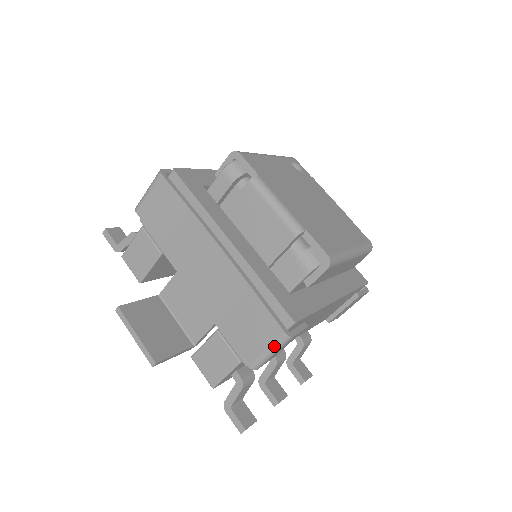
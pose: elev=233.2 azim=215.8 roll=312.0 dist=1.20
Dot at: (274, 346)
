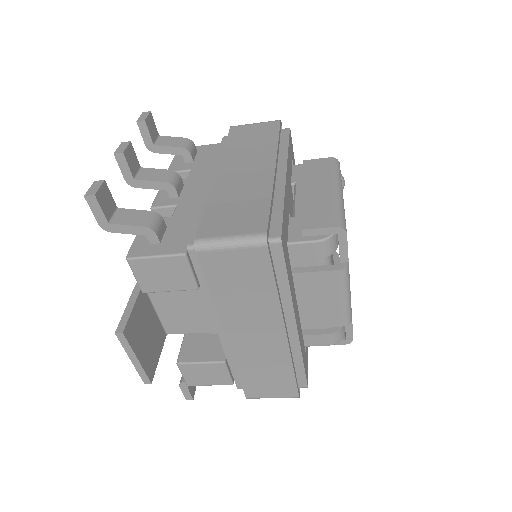
Dot at: occluded
